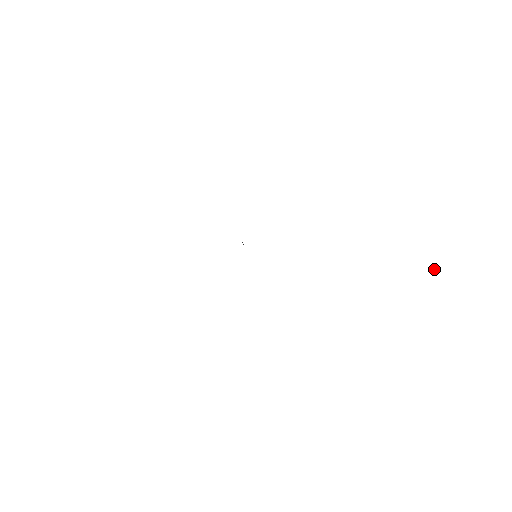
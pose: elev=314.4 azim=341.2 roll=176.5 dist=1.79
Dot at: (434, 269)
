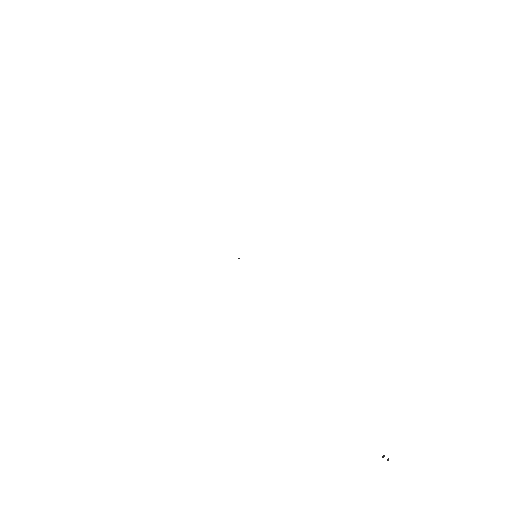
Dot at: (388, 458)
